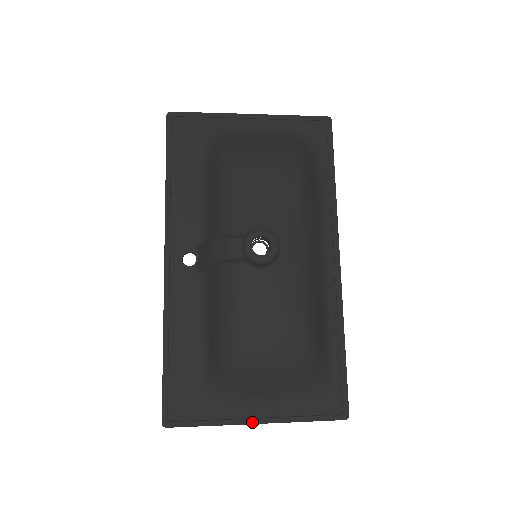
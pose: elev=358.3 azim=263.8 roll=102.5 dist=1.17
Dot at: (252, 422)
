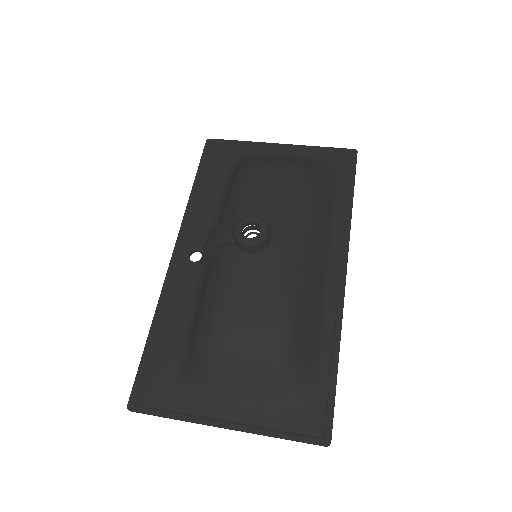
Dot at: (218, 424)
